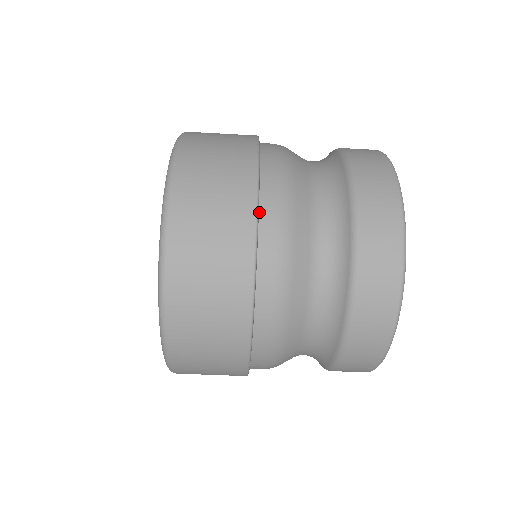
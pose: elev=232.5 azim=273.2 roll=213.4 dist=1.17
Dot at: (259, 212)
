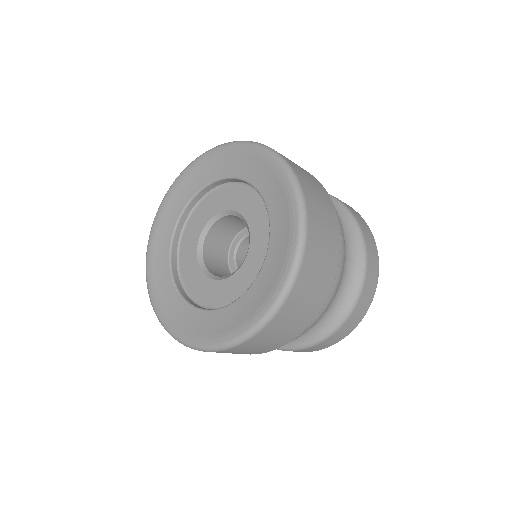
Dot at: occluded
